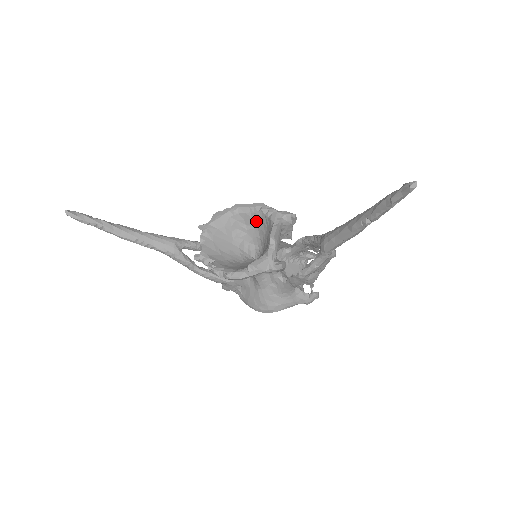
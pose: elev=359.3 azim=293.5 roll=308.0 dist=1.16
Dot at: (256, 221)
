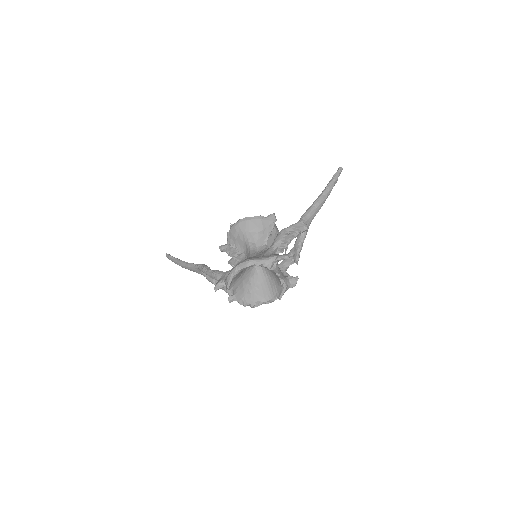
Dot at: occluded
